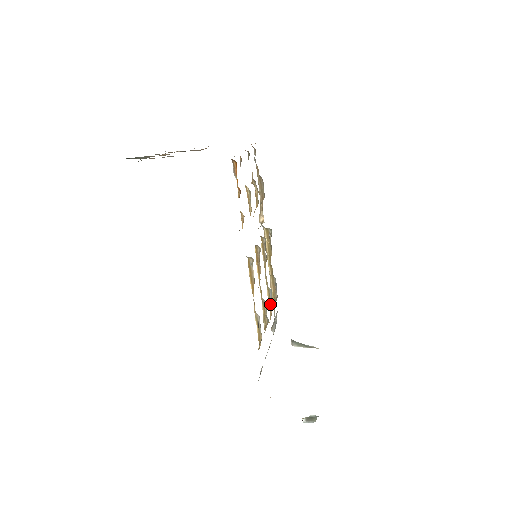
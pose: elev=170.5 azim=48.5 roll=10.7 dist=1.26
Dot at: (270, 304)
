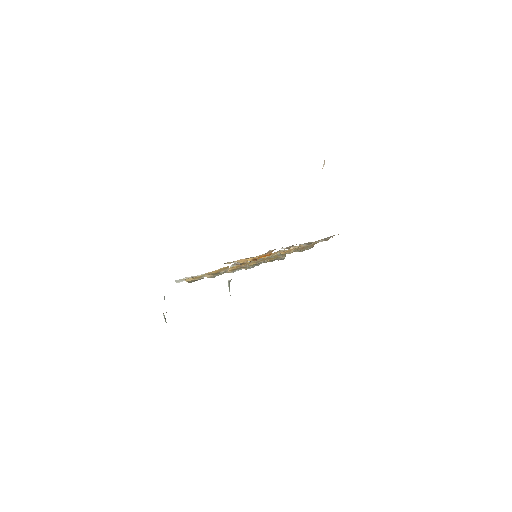
Dot at: occluded
